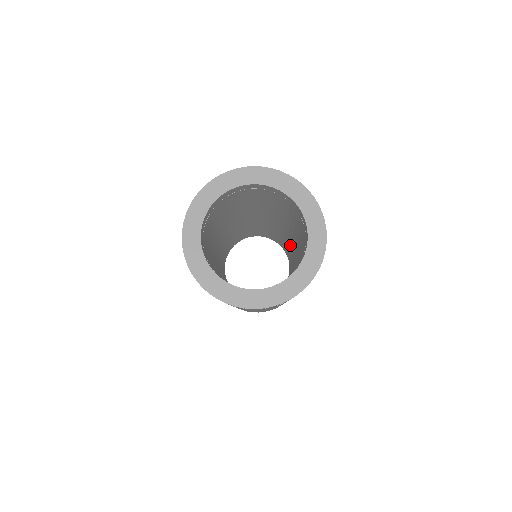
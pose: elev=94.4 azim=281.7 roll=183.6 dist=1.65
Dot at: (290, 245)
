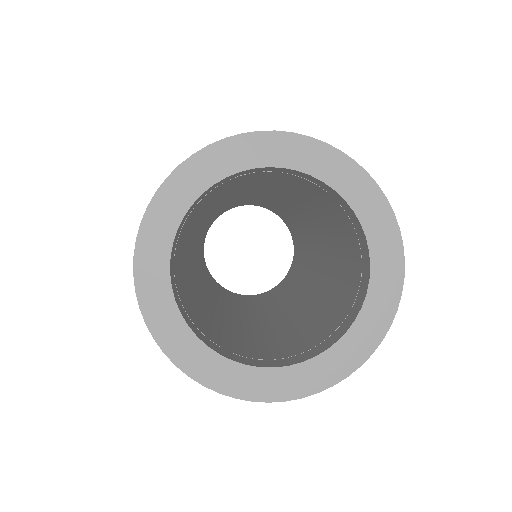
Dot at: (304, 232)
